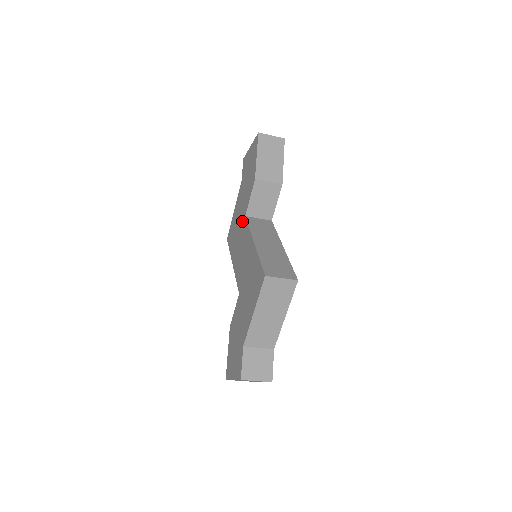
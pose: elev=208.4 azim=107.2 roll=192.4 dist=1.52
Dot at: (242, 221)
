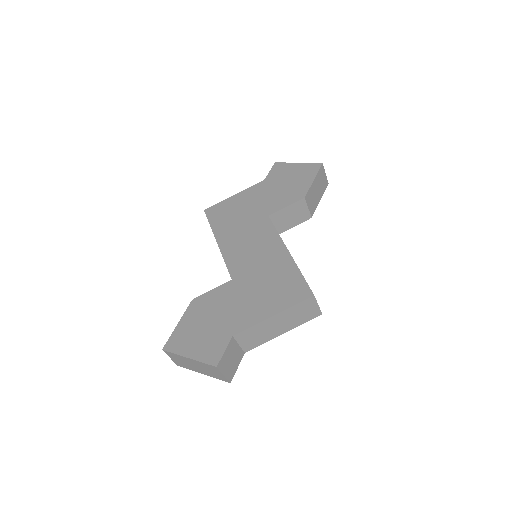
Dot at: (259, 216)
